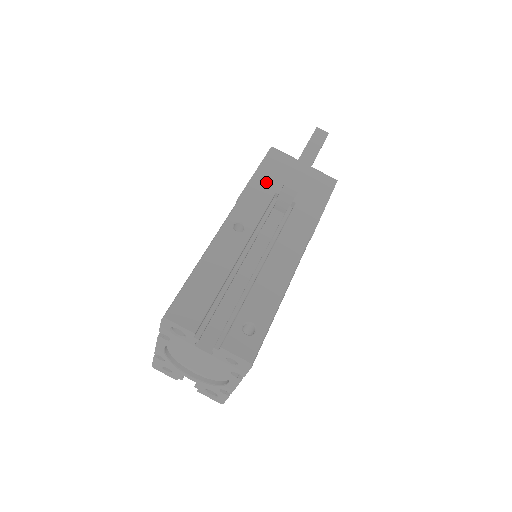
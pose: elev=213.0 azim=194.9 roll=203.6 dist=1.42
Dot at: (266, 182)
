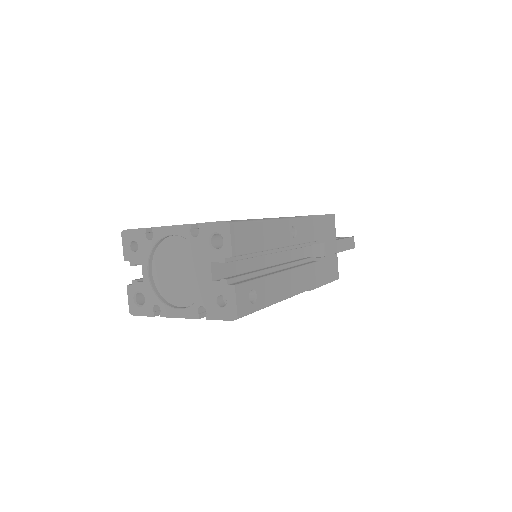
Dot at: (320, 228)
